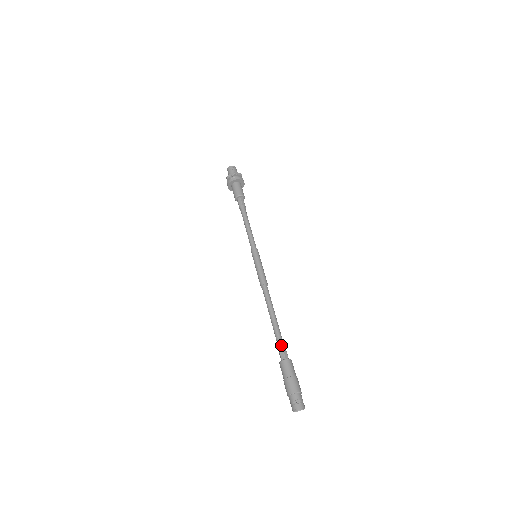
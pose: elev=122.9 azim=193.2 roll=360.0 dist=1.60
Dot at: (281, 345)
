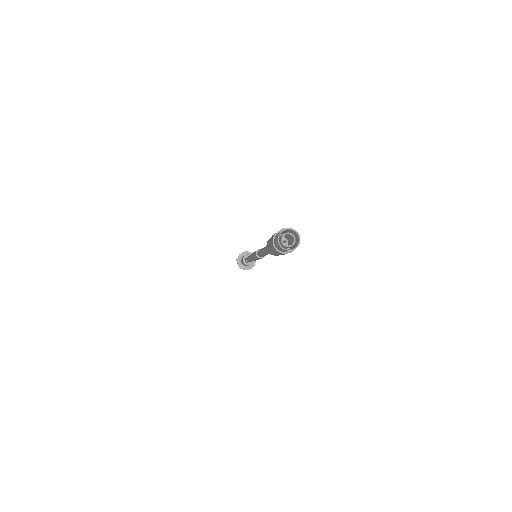
Dot at: occluded
